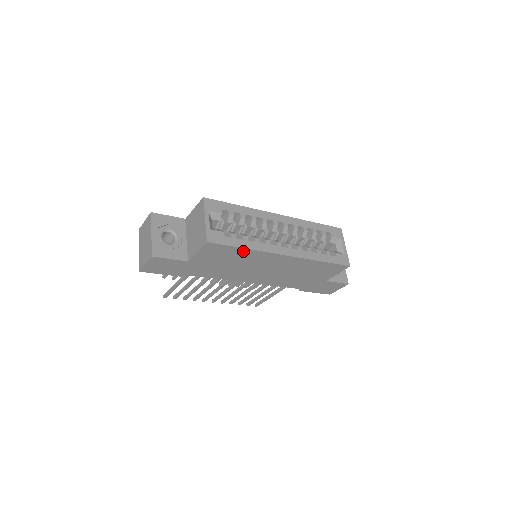
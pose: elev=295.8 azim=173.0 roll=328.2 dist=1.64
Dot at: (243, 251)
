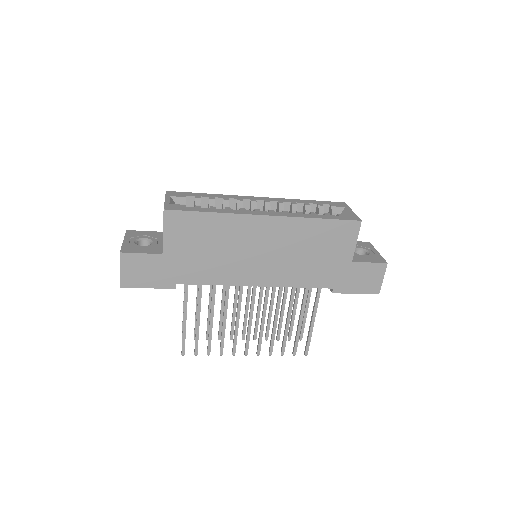
Dot at: (212, 219)
